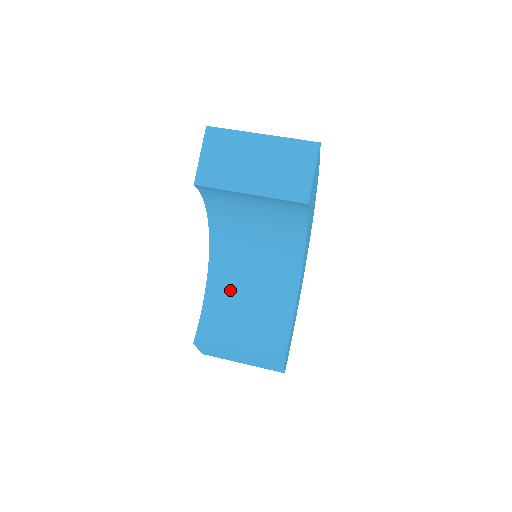
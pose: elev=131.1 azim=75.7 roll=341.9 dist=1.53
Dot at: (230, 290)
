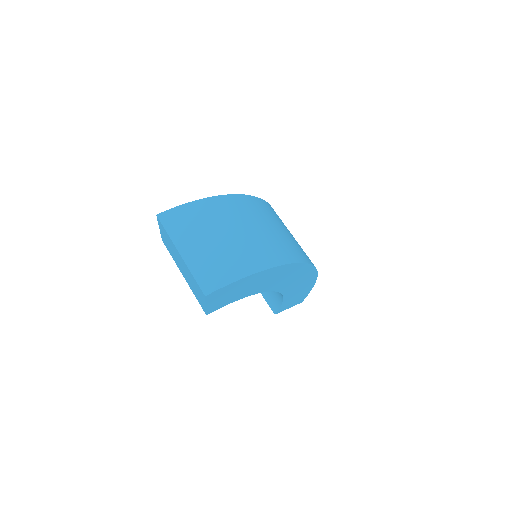
Dot at: occluded
